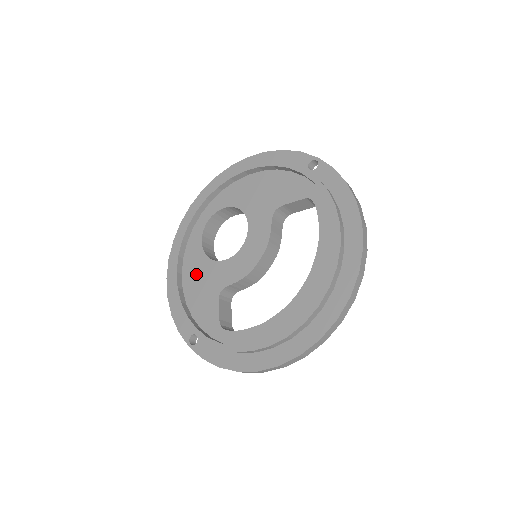
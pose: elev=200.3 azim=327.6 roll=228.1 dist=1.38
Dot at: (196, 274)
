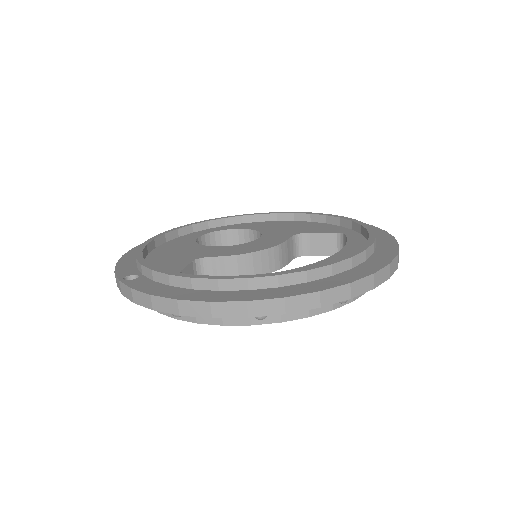
Dot at: (175, 249)
